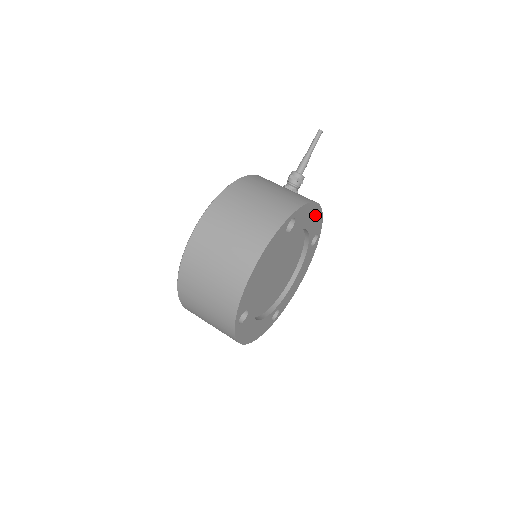
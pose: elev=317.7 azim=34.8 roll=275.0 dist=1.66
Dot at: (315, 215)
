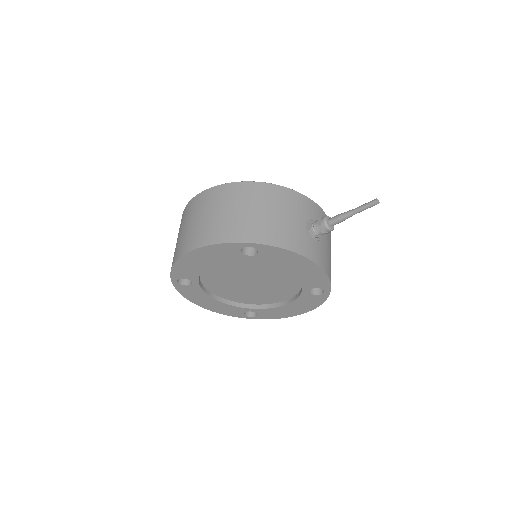
Dot at: (308, 268)
